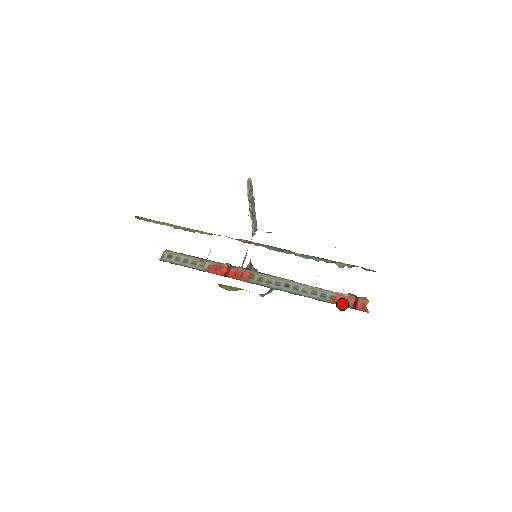
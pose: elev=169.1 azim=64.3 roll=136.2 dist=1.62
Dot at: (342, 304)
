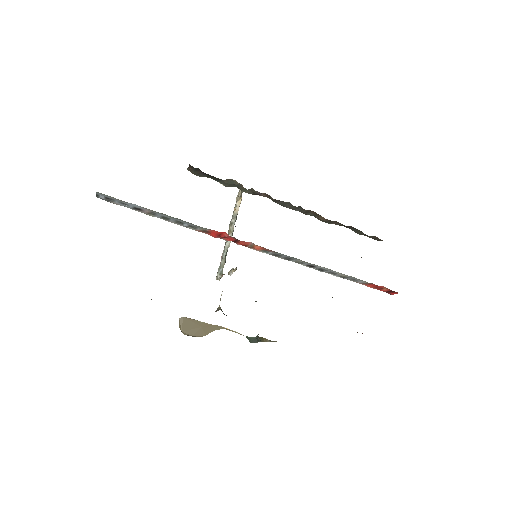
Dot at: occluded
